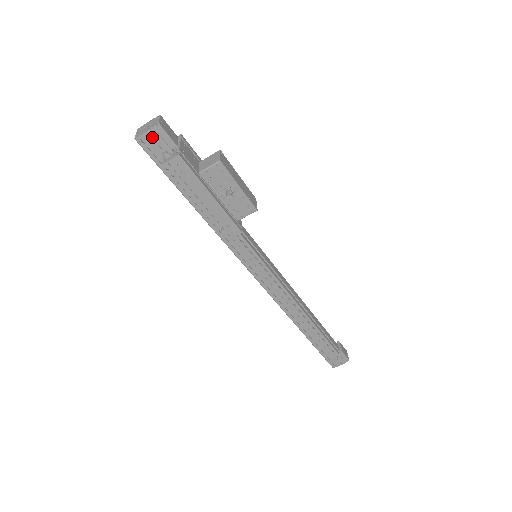
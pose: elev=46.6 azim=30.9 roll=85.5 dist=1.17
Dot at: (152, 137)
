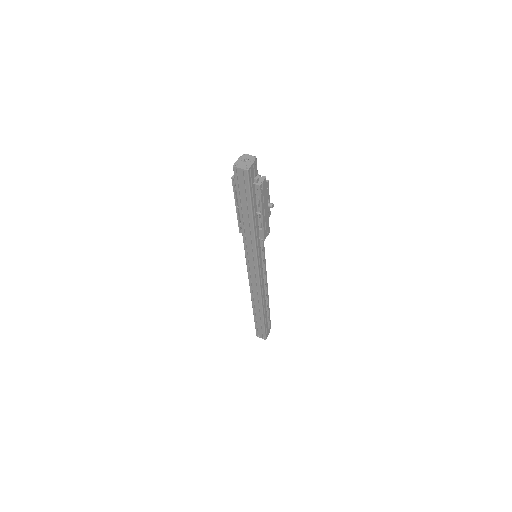
Dot at: (251, 168)
